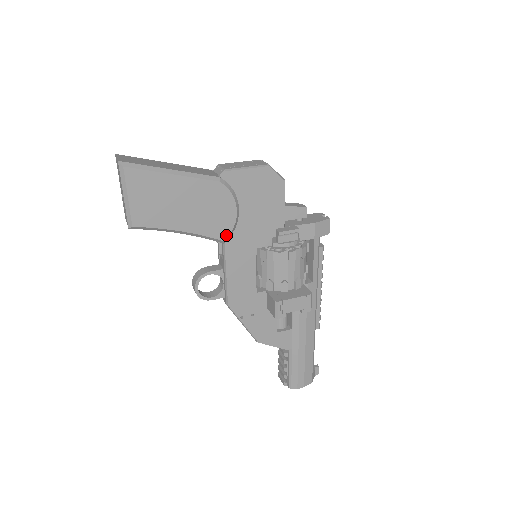
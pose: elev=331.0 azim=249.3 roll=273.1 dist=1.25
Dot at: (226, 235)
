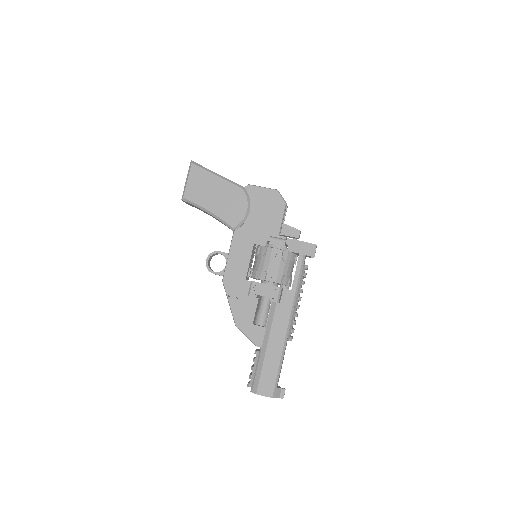
Dot at: (236, 224)
